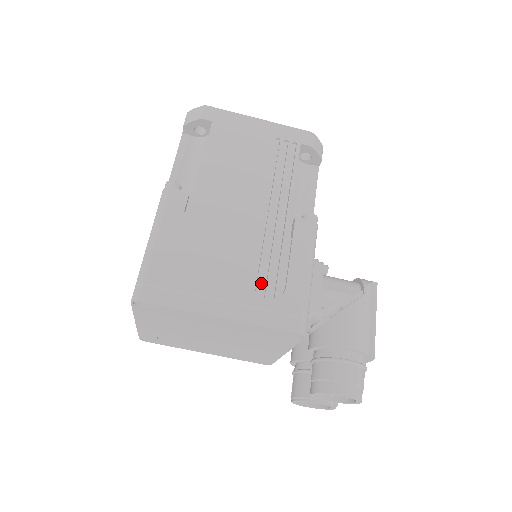
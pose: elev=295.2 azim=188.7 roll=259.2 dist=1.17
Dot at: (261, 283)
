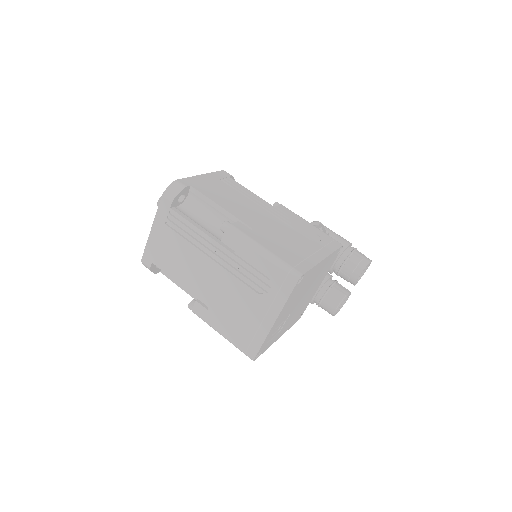
Dot at: (310, 237)
